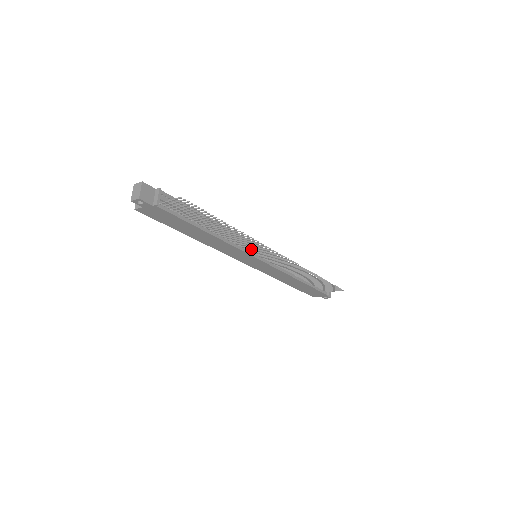
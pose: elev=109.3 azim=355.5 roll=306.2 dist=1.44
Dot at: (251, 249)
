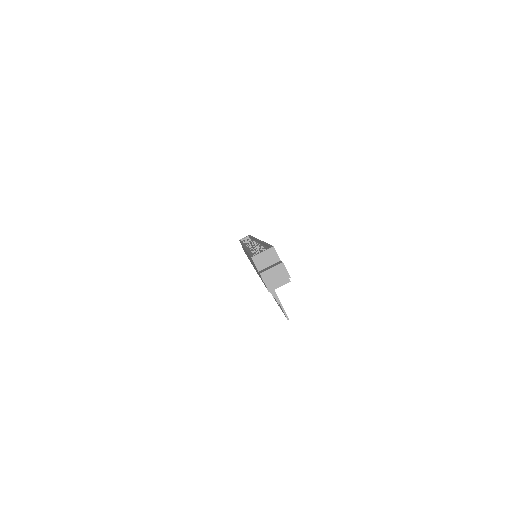
Dot at: occluded
